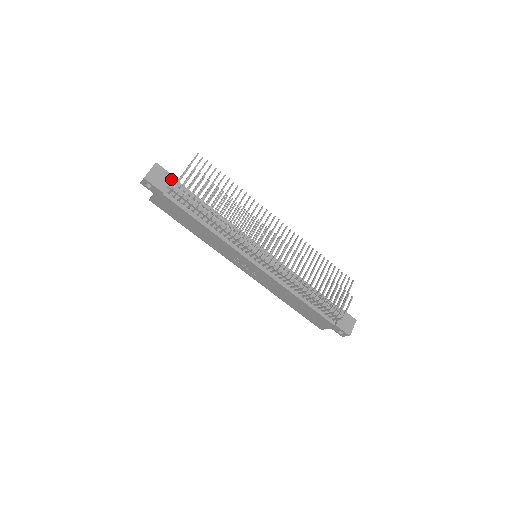
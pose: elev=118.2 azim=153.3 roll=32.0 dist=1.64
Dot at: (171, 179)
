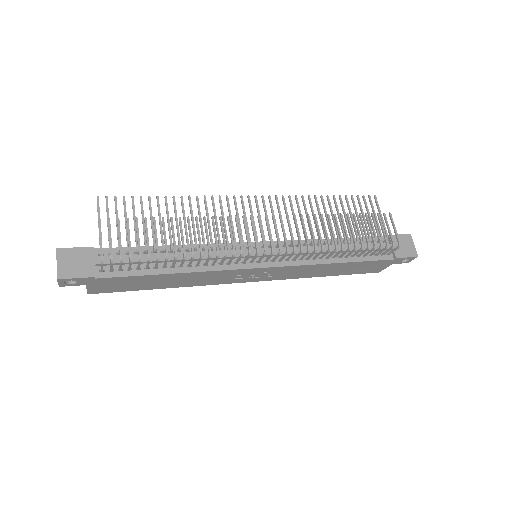
Dot at: (91, 253)
